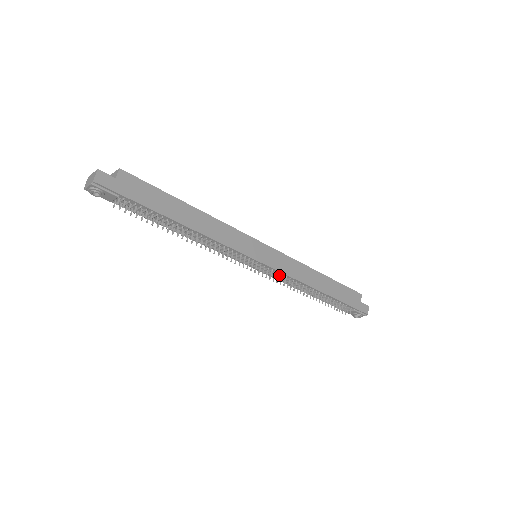
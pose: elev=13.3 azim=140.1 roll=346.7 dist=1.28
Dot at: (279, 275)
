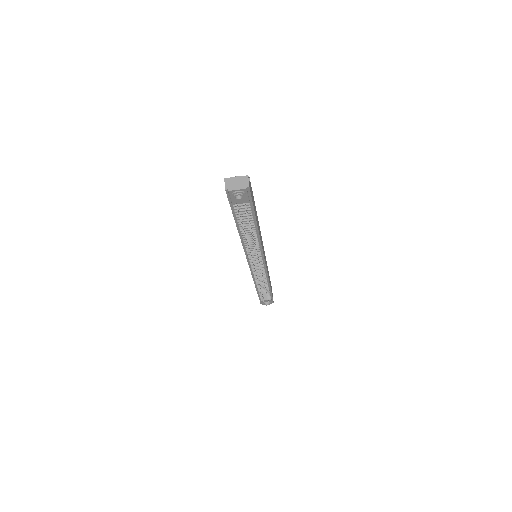
Dot at: occluded
